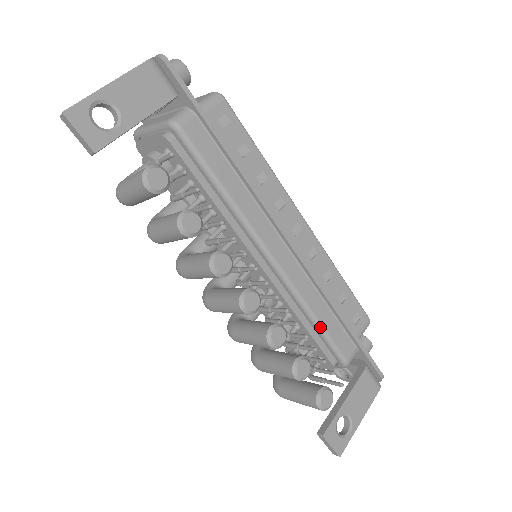
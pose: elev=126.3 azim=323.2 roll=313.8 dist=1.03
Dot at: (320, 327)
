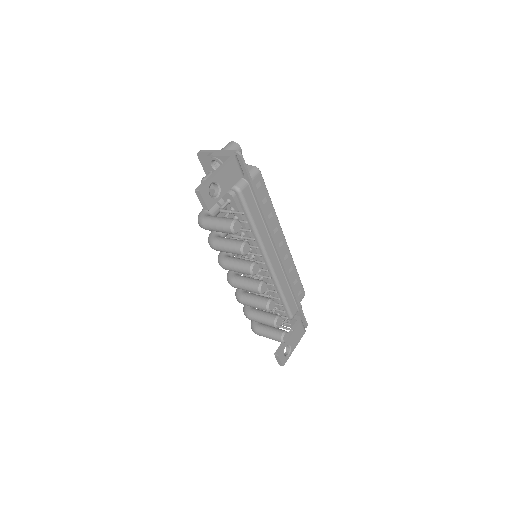
Dot at: (284, 298)
